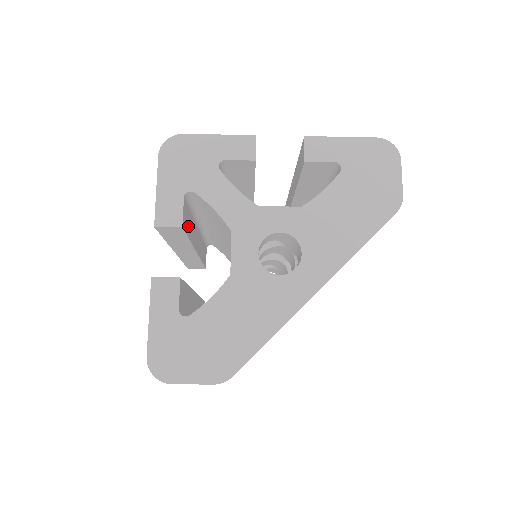
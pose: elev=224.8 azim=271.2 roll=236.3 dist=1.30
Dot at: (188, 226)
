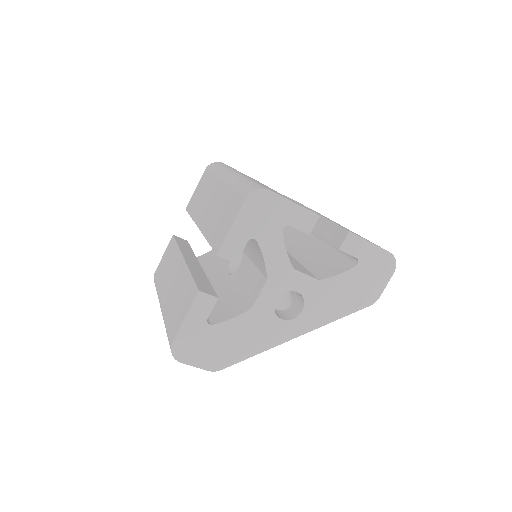
Dot at: occluded
